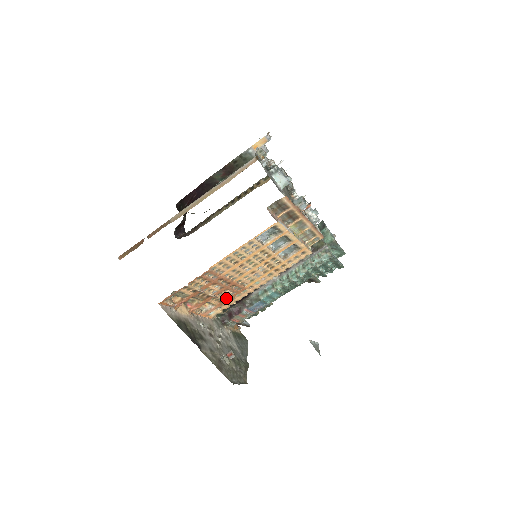
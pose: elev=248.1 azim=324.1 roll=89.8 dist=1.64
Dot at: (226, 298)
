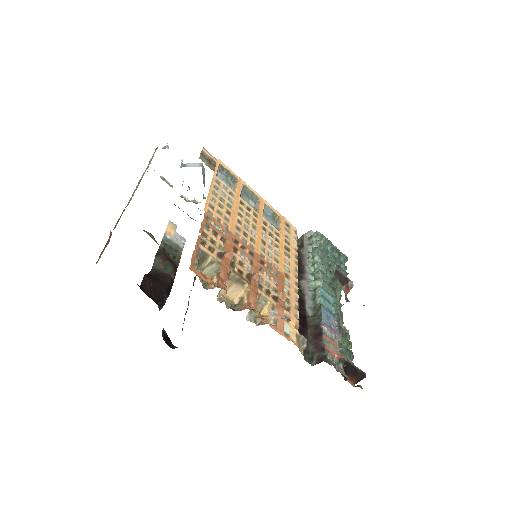
Dot at: (276, 294)
